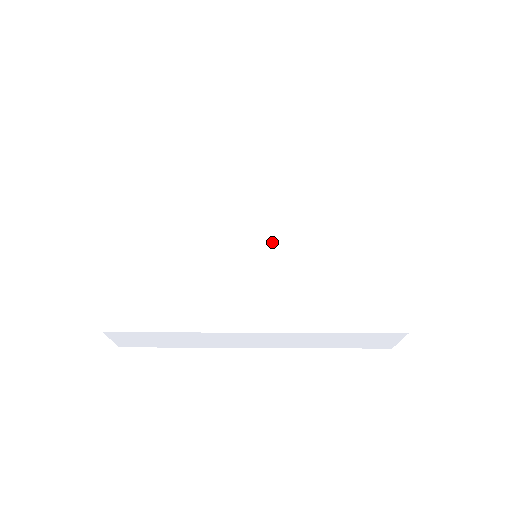
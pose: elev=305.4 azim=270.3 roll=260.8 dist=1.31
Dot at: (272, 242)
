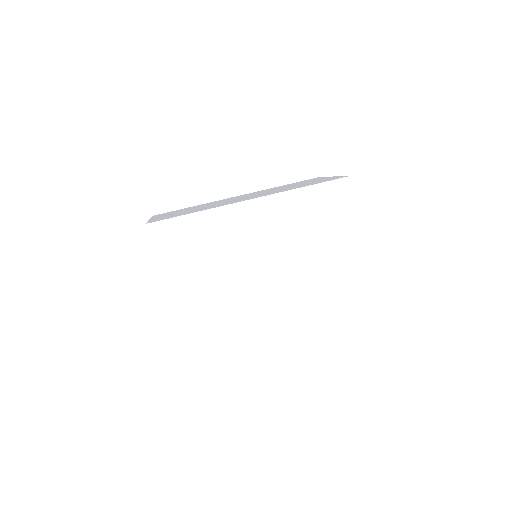
Dot at: (279, 275)
